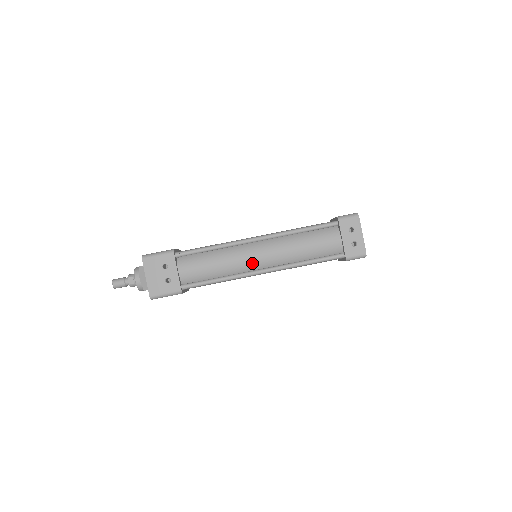
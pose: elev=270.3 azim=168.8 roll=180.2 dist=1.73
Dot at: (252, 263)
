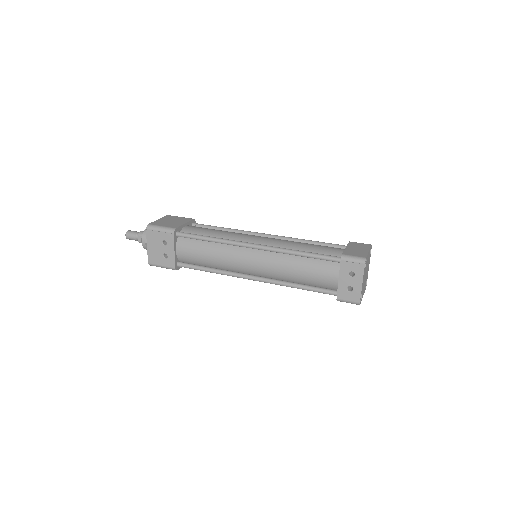
Dot at: (244, 267)
